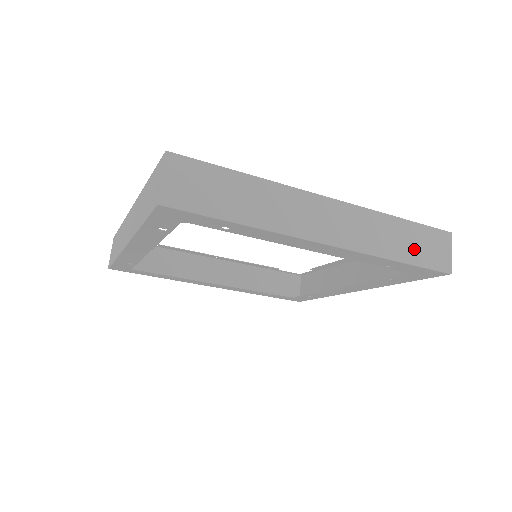
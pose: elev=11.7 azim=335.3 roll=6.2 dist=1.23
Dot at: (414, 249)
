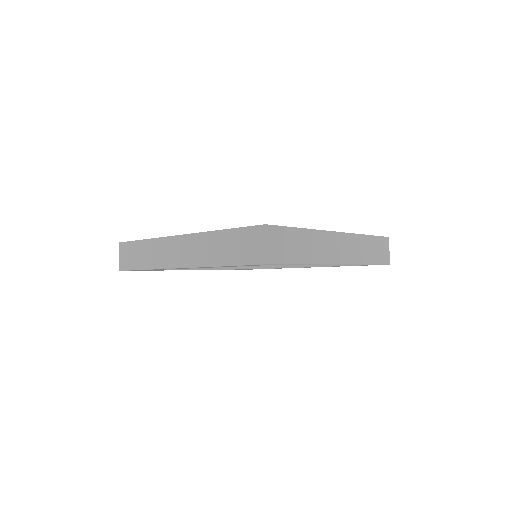
Dot at: (375, 254)
